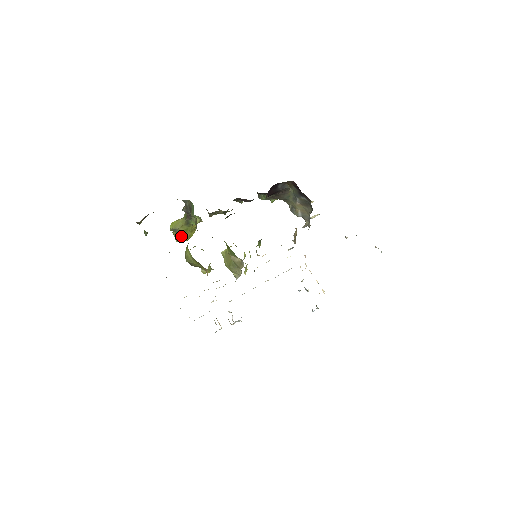
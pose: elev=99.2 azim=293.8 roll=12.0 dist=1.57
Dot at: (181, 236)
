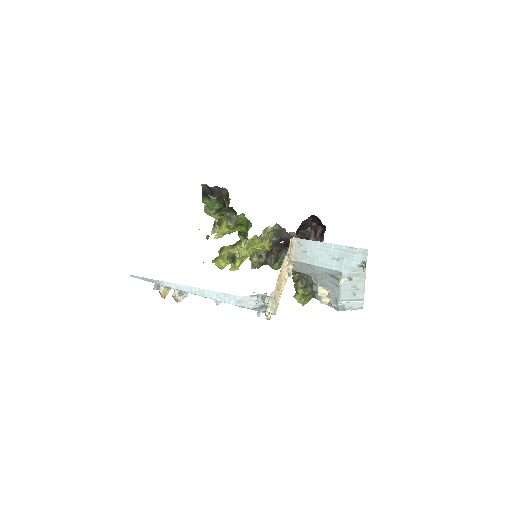
Dot at: (220, 256)
